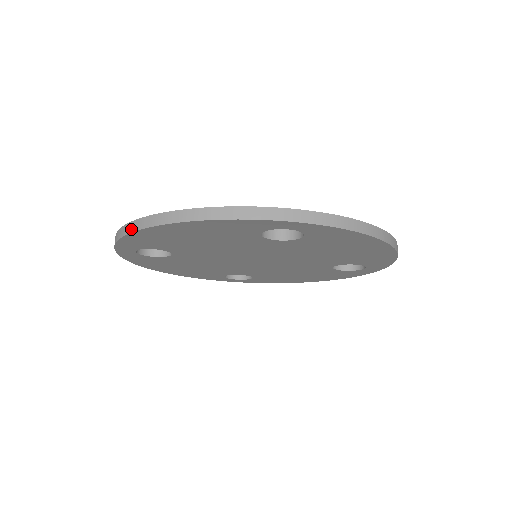
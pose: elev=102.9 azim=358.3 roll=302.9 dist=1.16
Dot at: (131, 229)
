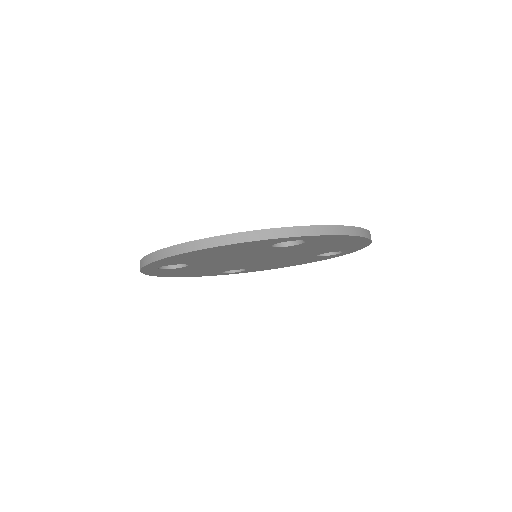
Dot at: (165, 255)
